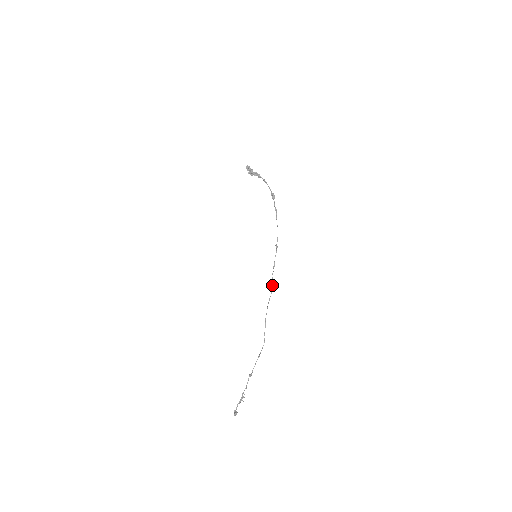
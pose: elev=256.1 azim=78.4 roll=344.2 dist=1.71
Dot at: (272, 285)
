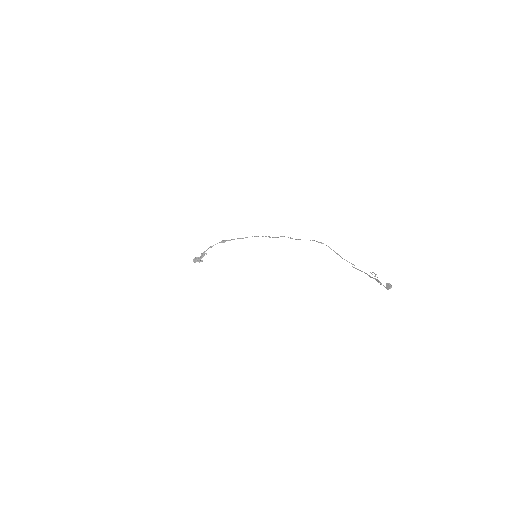
Dot at: occluded
